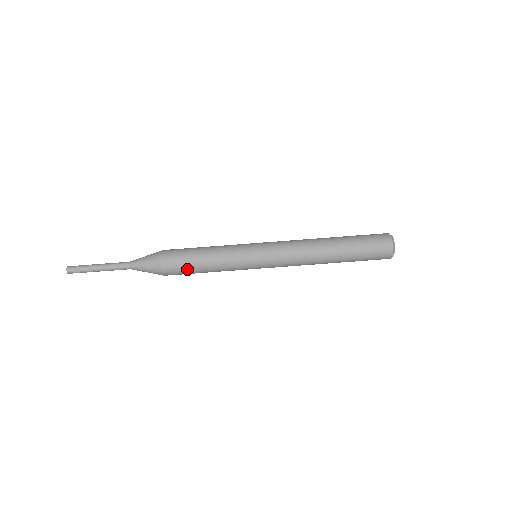
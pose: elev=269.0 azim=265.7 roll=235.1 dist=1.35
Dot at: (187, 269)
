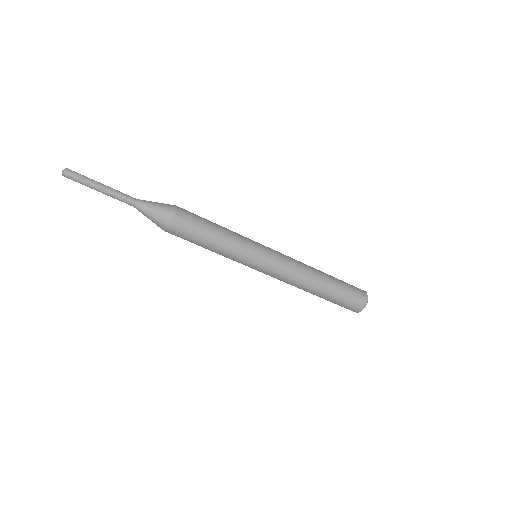
Dot at: occluded
